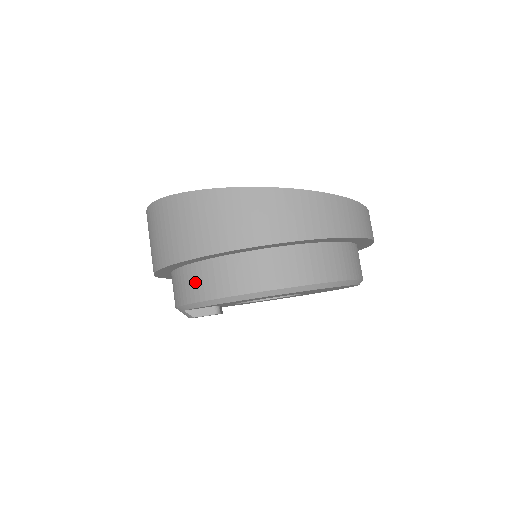
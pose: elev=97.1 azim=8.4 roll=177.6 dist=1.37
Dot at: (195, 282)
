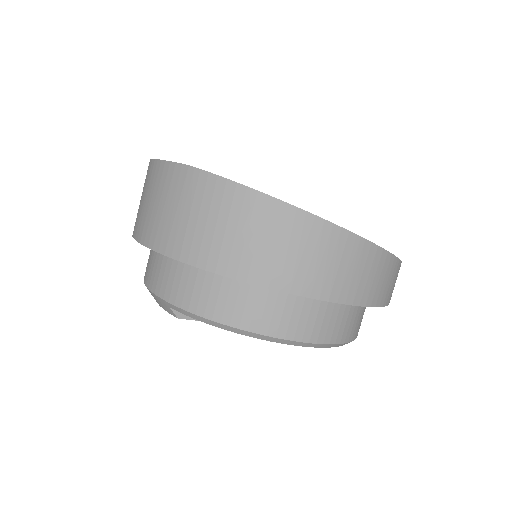
Dot at: (214, 294)
